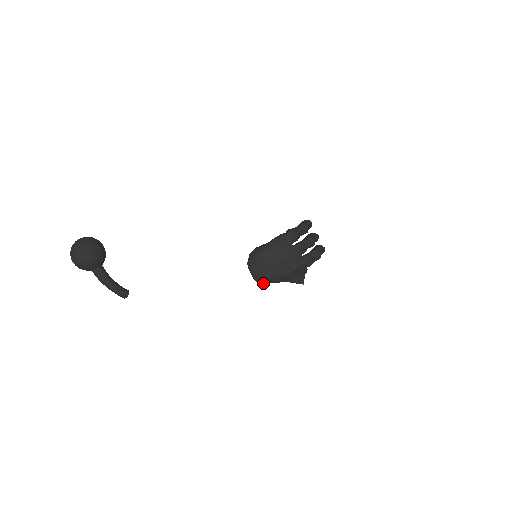
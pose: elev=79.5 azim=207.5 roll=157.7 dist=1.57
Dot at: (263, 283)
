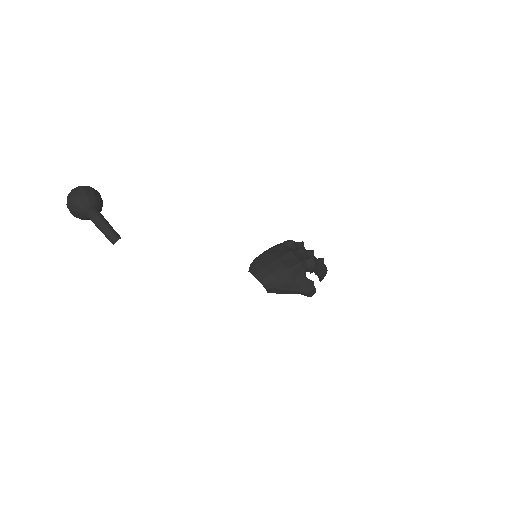
Dot at: (269, 288)
